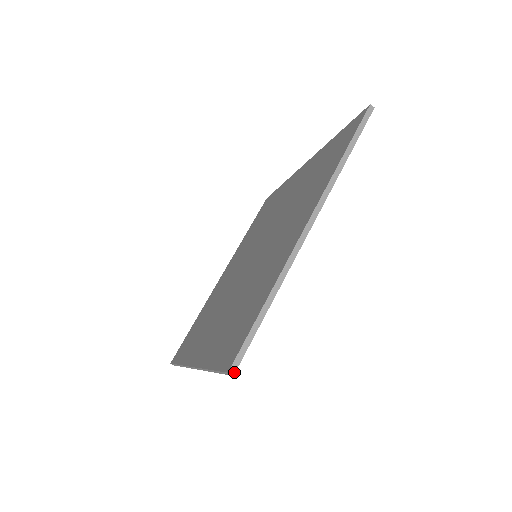
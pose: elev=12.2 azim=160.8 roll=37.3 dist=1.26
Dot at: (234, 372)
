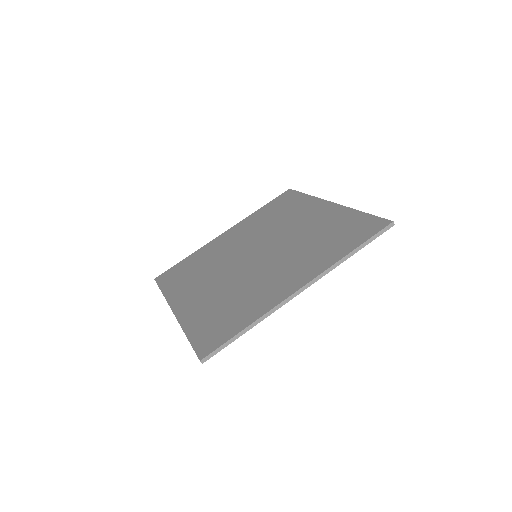
Dot at: occluded
